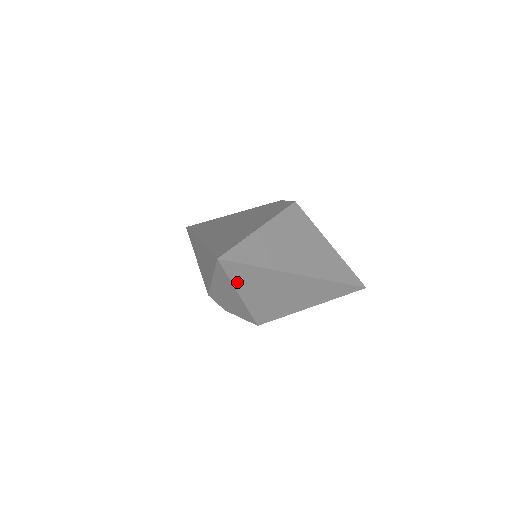
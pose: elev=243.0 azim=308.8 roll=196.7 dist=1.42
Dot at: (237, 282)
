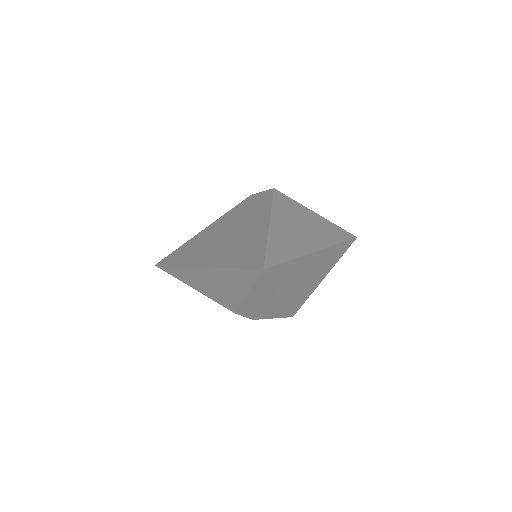
Dot at: (277, 284)
